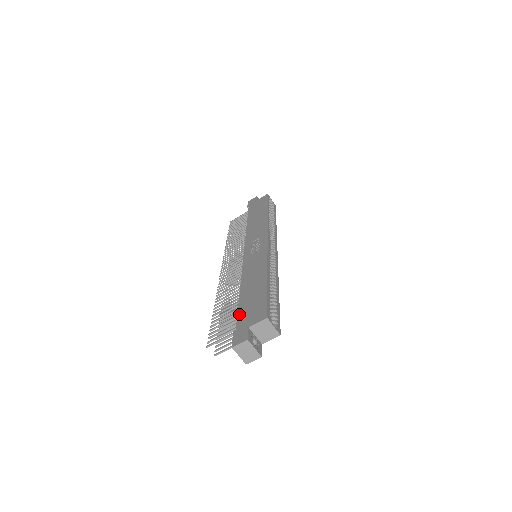
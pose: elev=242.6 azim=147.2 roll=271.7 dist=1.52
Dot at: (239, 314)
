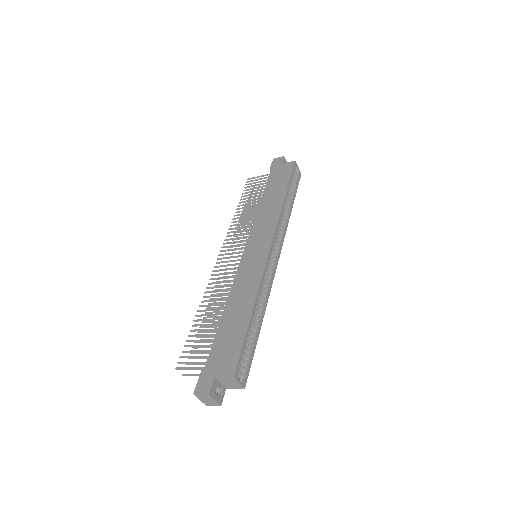
Dot at: (212, 349)
